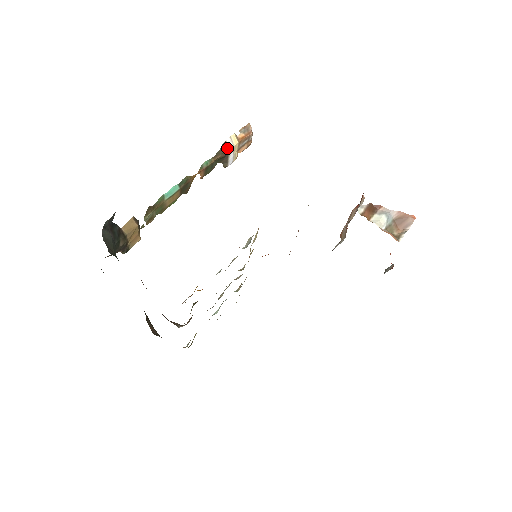
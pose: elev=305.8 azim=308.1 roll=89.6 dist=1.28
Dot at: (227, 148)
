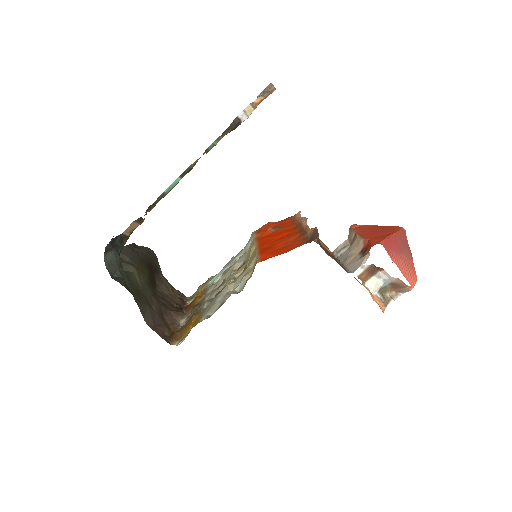
Dot at: (239, 122)
